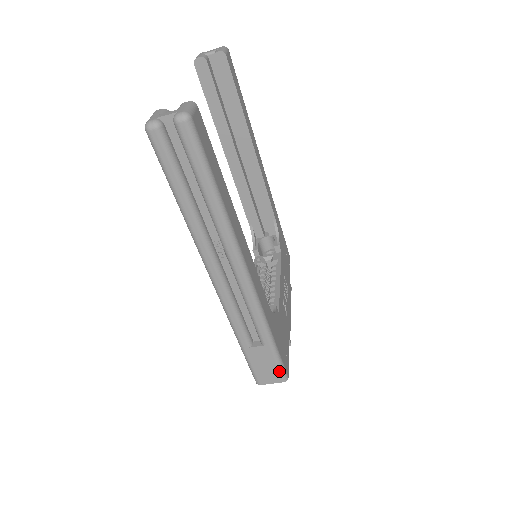
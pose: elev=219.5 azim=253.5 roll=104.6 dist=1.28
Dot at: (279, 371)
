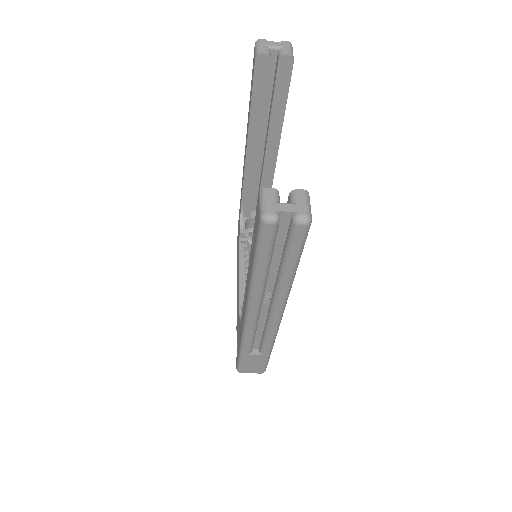
Dot at: (263, 368)
